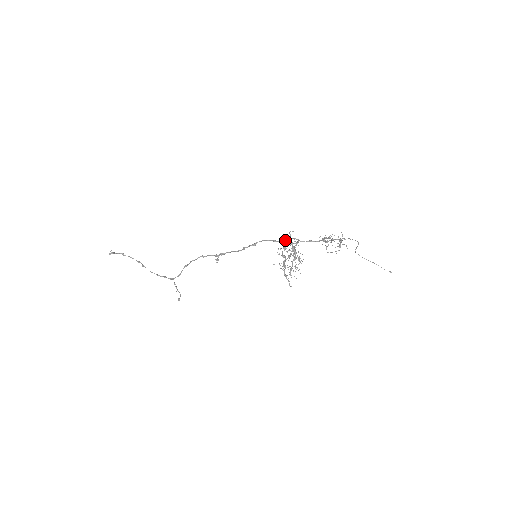
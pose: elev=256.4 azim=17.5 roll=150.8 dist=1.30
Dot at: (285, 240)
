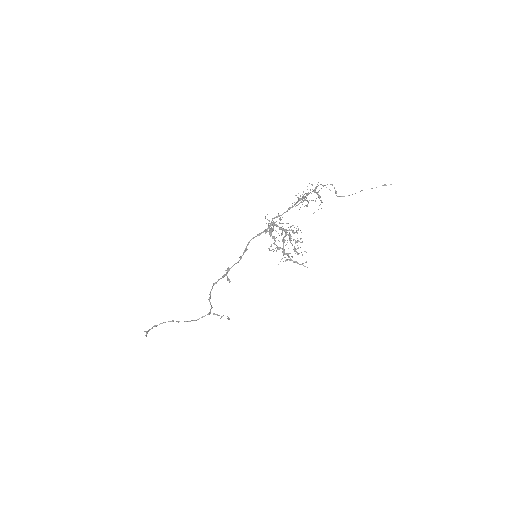
Dot at: (268, 231)
